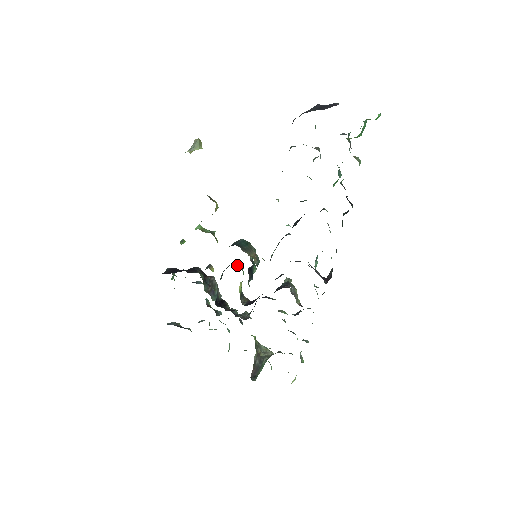
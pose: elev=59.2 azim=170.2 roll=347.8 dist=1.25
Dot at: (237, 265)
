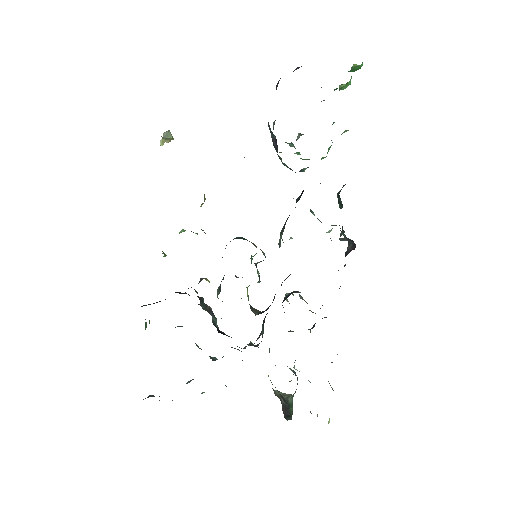
Dot at: occluded
